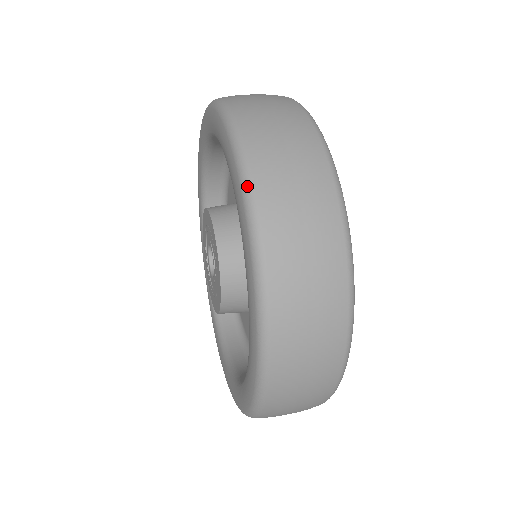
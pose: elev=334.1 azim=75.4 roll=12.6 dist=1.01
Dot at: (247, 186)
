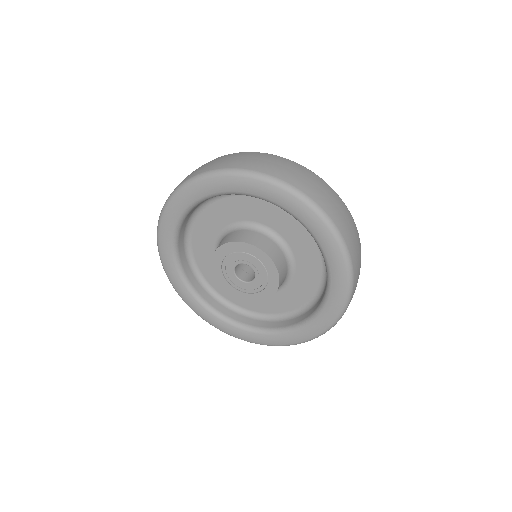
Dot at: (352, 277)
